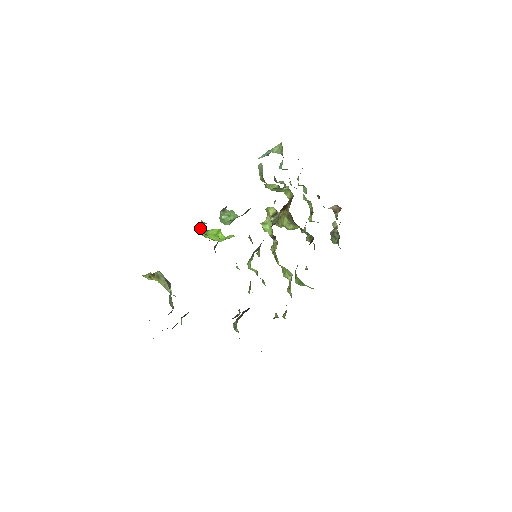
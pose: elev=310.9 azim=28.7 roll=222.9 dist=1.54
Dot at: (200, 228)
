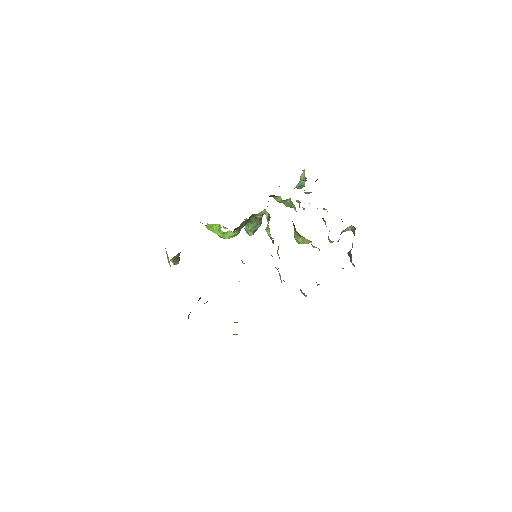
Dot at: (207, 223)
